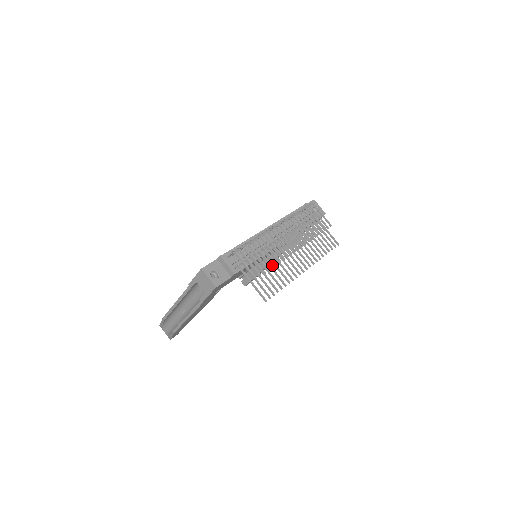
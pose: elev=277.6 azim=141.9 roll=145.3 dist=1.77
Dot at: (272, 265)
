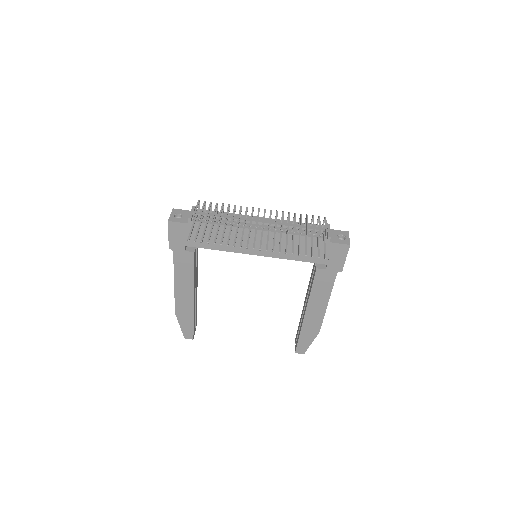
Dot at: (219, 220)
